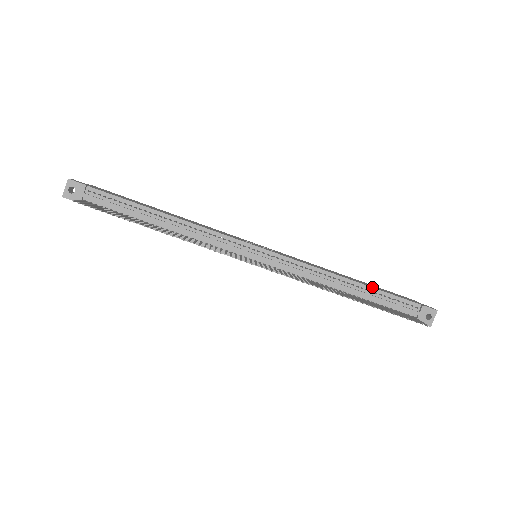
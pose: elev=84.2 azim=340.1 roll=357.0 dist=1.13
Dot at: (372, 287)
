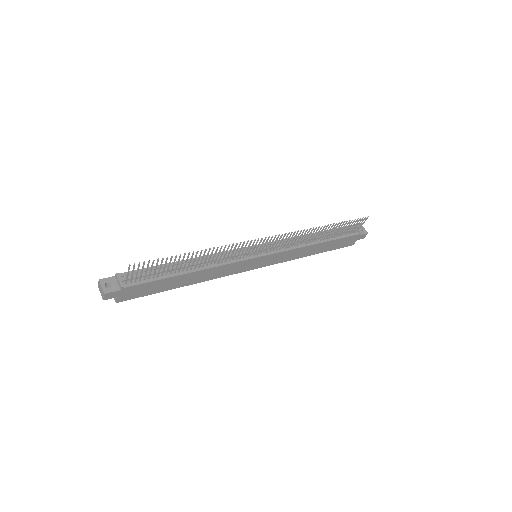
Dot at: (325, 230)
